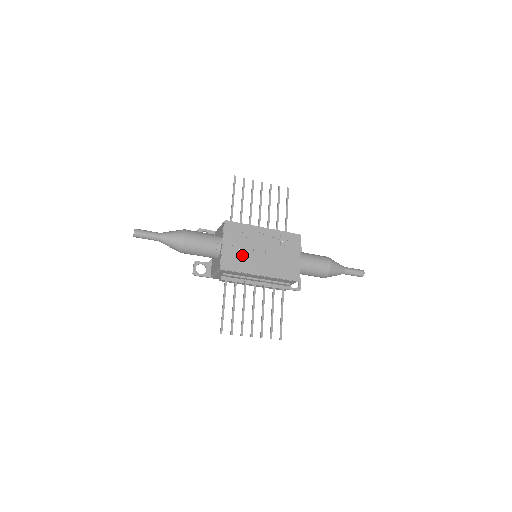
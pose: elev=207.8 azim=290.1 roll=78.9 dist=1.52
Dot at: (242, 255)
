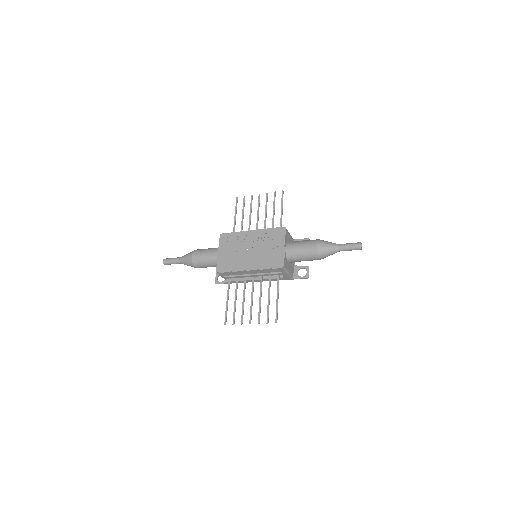
Dot at: (233, 257)
